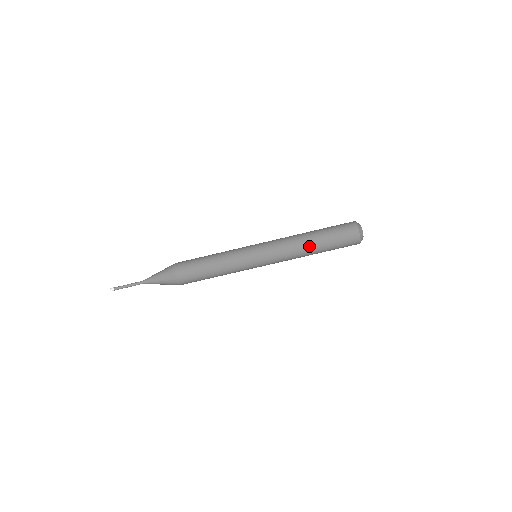
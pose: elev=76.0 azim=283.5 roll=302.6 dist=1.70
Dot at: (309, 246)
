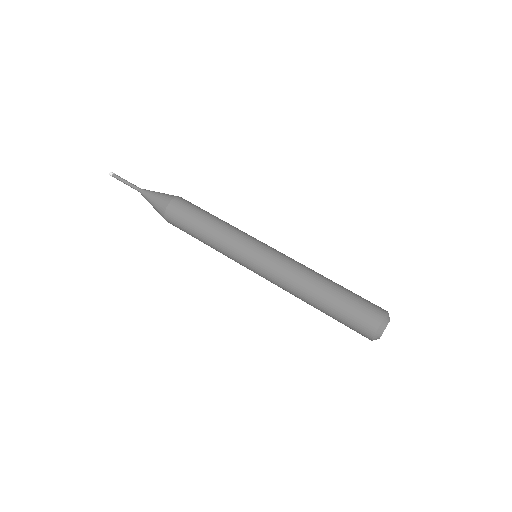
Dot at: (320, 280)
